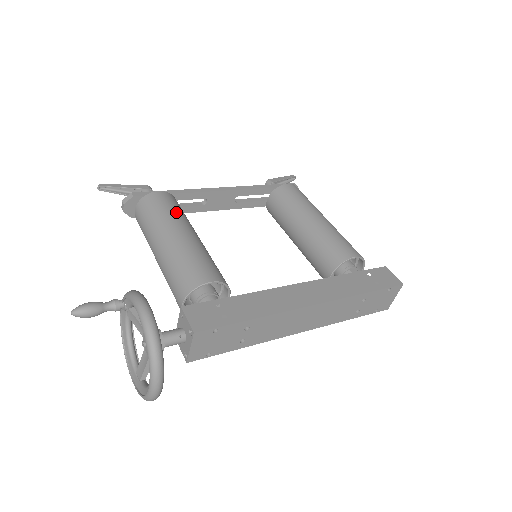
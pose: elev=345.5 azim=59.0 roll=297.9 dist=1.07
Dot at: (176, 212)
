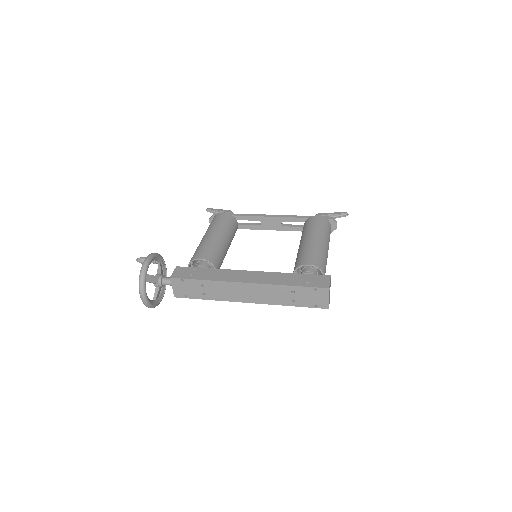
Dot at: (221, 224)
